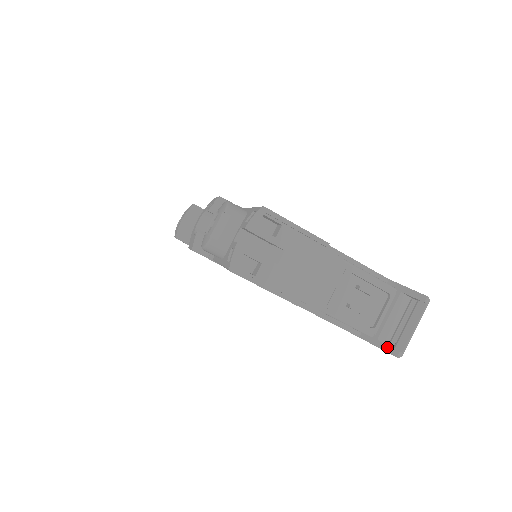
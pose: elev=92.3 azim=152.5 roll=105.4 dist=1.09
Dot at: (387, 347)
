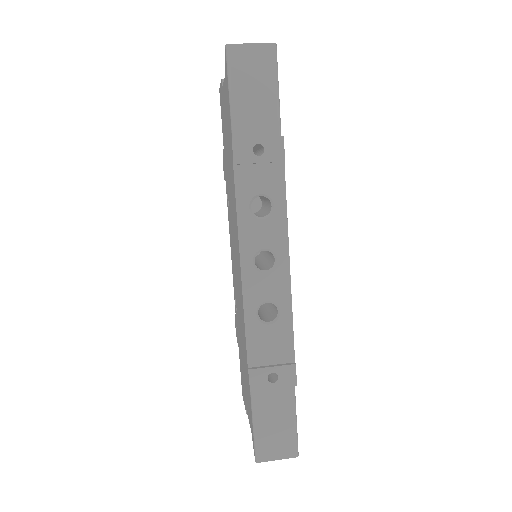
Dot at: occluded
